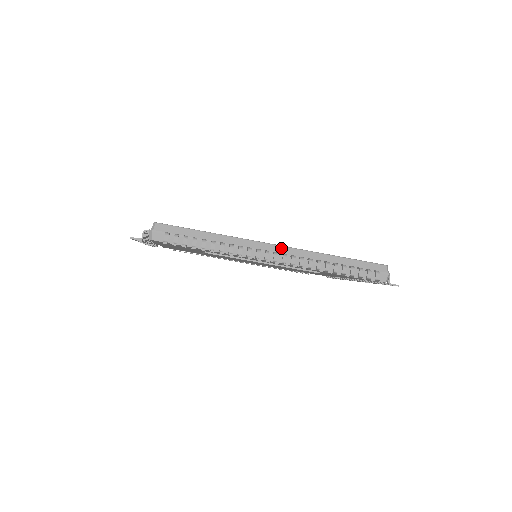
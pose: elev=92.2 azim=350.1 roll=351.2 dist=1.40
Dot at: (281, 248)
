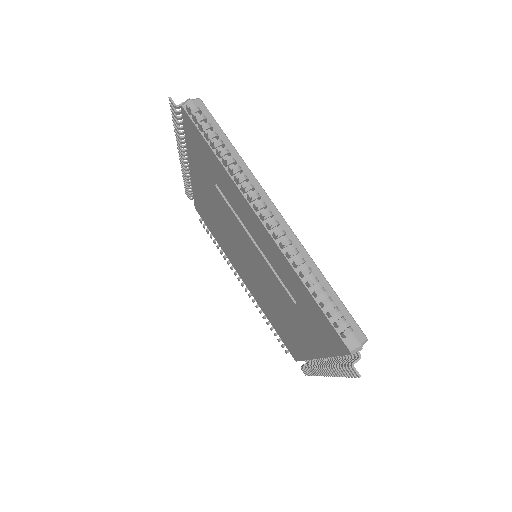
Dot at: (281, 218)
